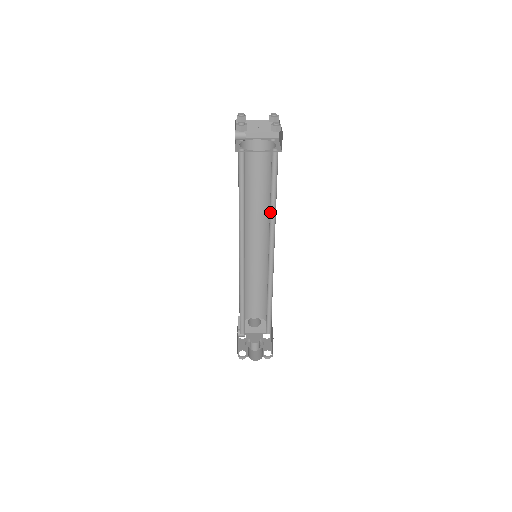
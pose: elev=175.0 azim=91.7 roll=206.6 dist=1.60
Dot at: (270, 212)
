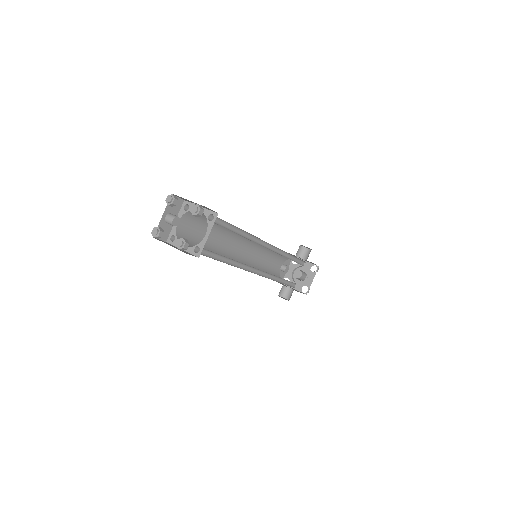
Dot at: (233, 260)
